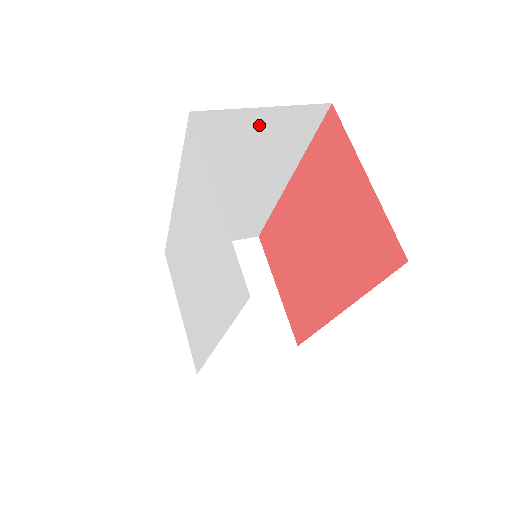
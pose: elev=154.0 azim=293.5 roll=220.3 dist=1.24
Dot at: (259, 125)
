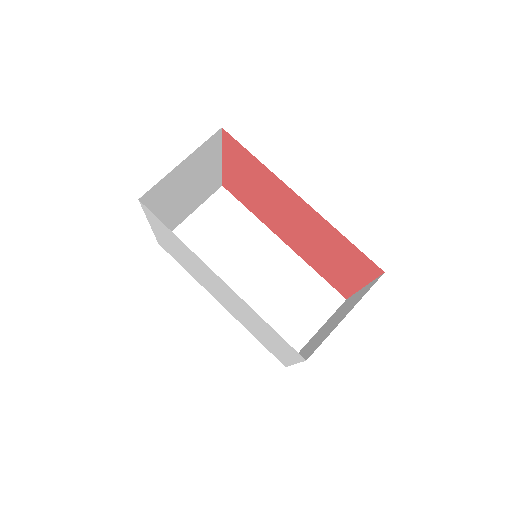
Dot at: occluded
